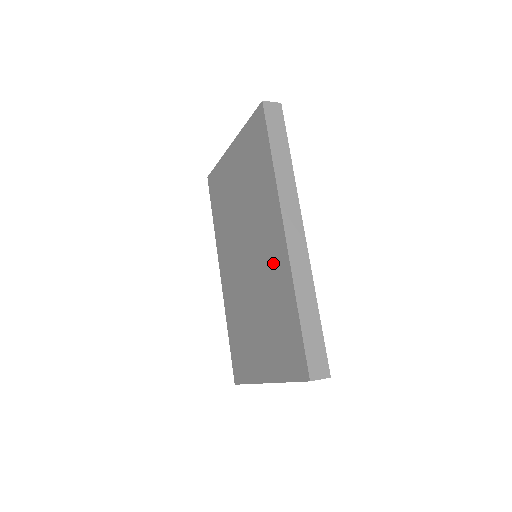
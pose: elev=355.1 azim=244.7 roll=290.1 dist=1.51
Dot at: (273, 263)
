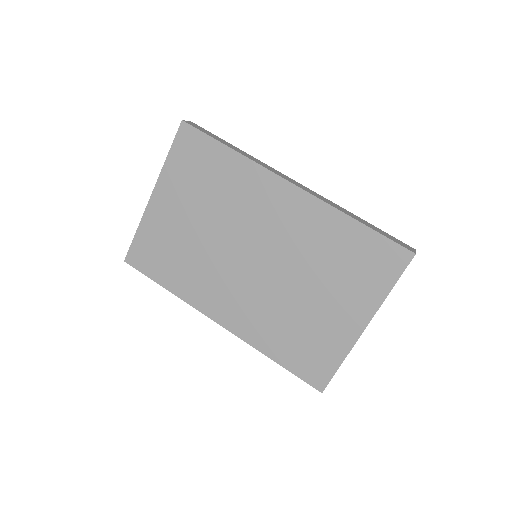
Dot at: (297, 222)
